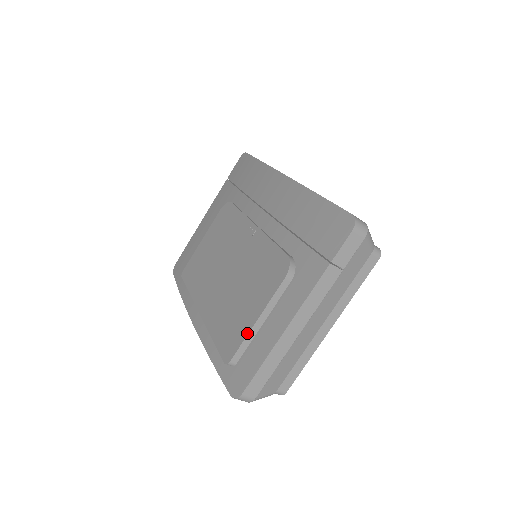
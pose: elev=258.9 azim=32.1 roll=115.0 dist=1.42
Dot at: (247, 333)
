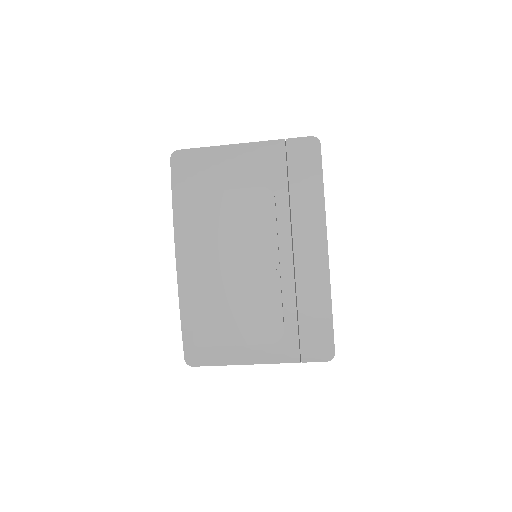
Dot at: (223, 345)
